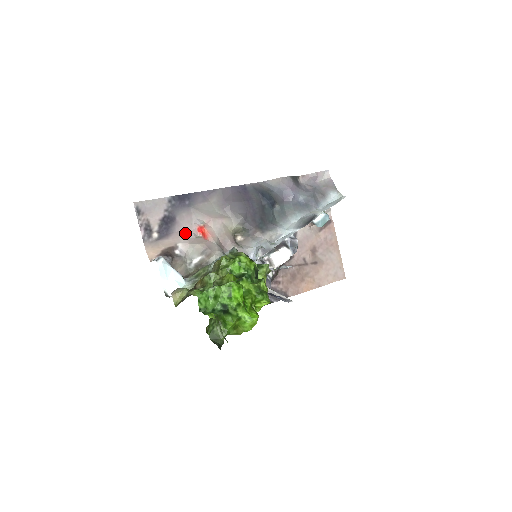
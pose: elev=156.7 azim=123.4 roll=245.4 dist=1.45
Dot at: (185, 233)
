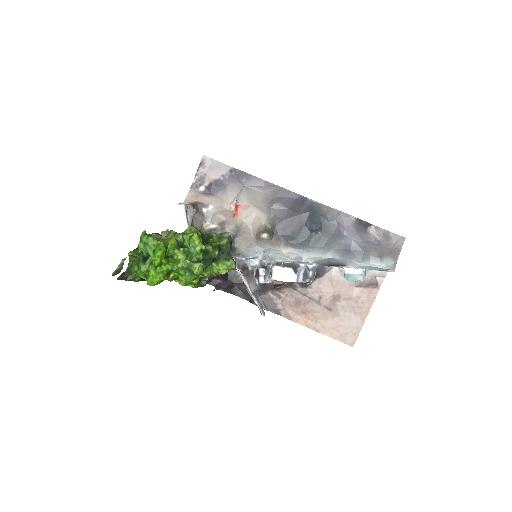
Dot at: (224, 202)
